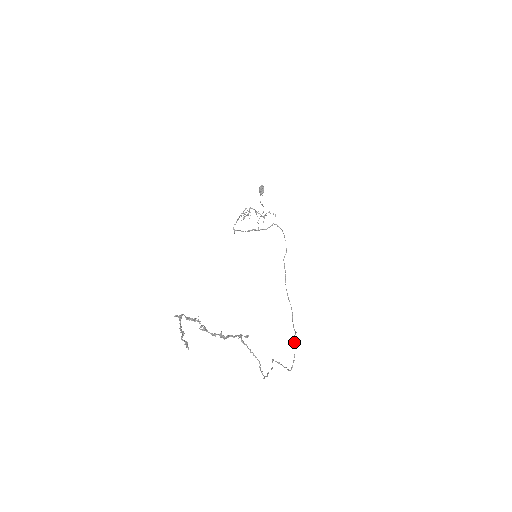
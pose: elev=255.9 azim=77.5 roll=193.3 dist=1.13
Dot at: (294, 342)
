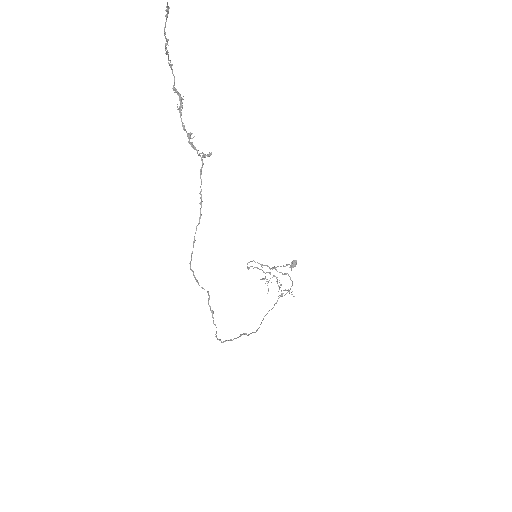
Dot at: occluded
